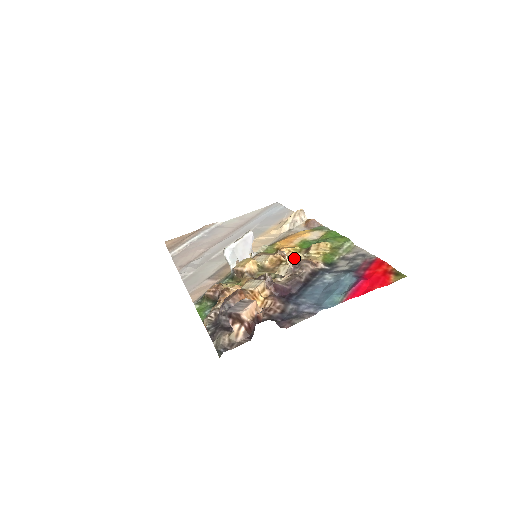
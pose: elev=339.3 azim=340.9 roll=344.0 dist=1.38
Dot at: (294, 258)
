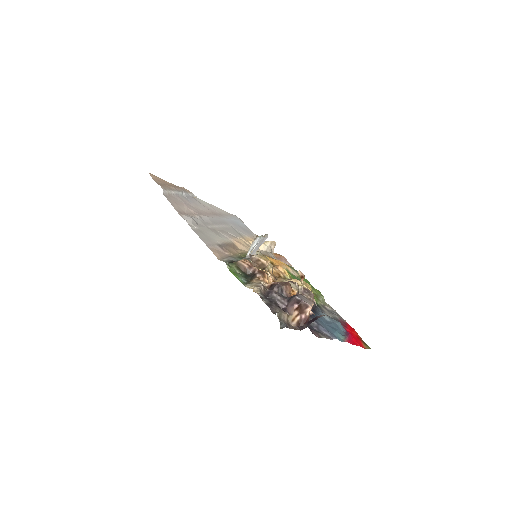
Dot at: occluded
